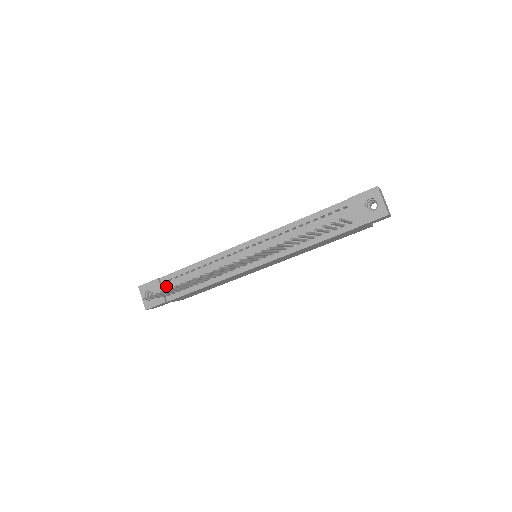
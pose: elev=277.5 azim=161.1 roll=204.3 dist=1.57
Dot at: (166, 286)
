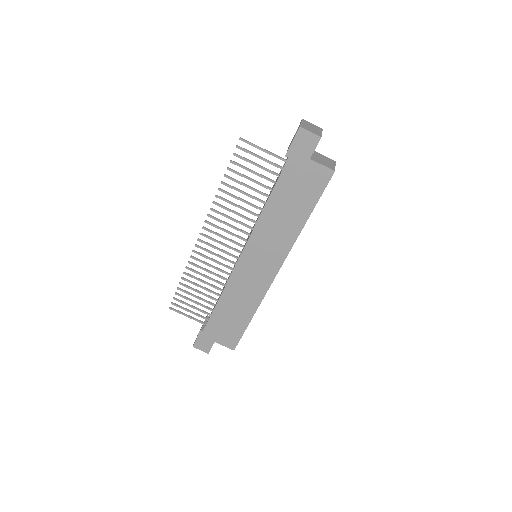
Dot at: occluded
